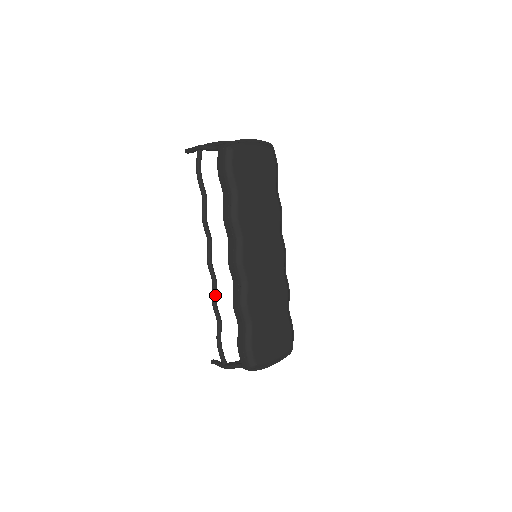
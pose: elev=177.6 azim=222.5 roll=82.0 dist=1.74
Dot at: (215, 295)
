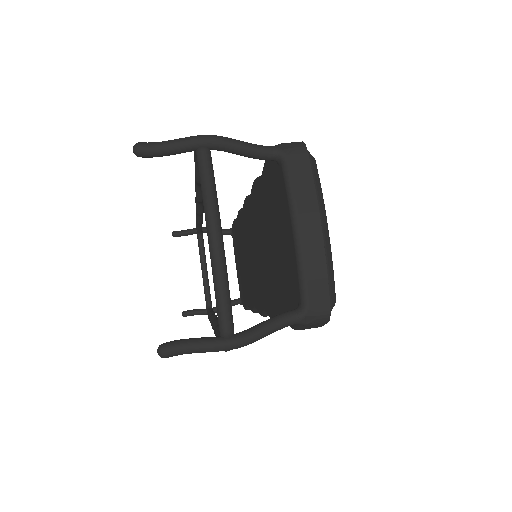
Dot at: occluded
